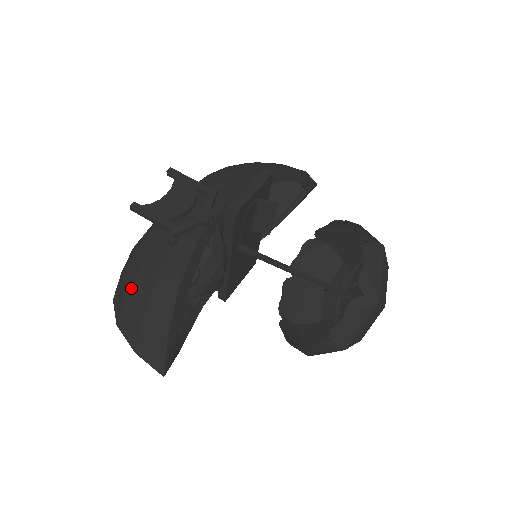
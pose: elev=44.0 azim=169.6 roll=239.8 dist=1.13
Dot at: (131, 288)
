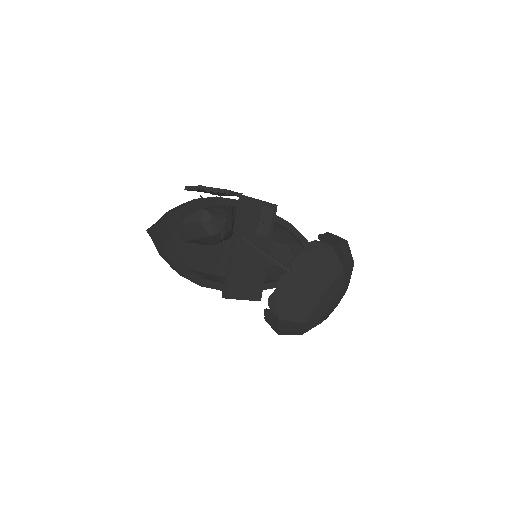
Dot at: occluded
